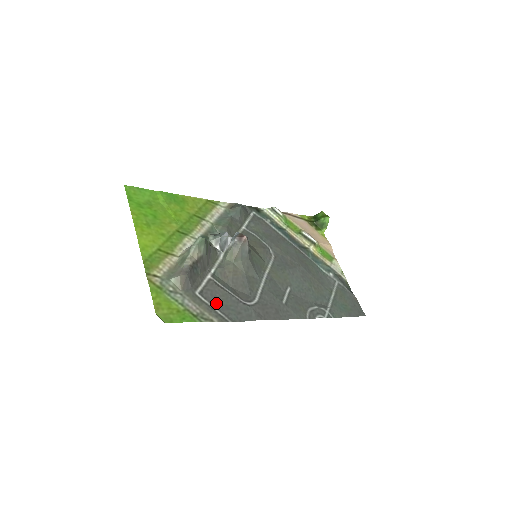
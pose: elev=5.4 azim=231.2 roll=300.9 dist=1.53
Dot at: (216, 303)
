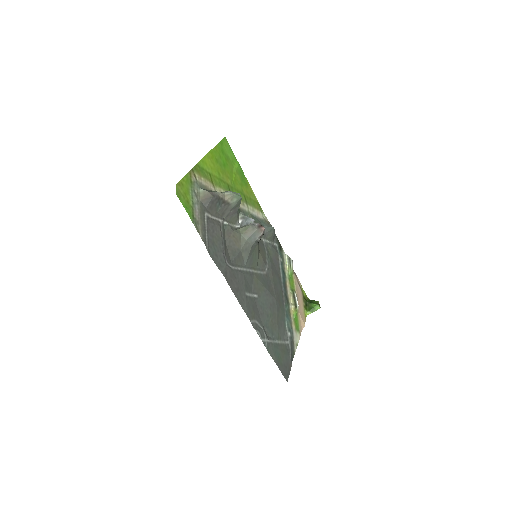
Dot at: (210, 233)
